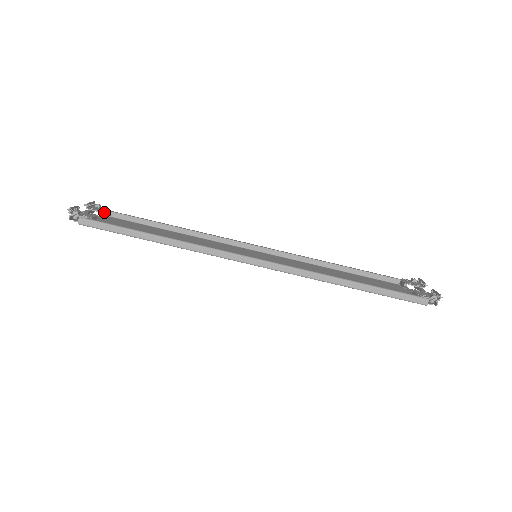
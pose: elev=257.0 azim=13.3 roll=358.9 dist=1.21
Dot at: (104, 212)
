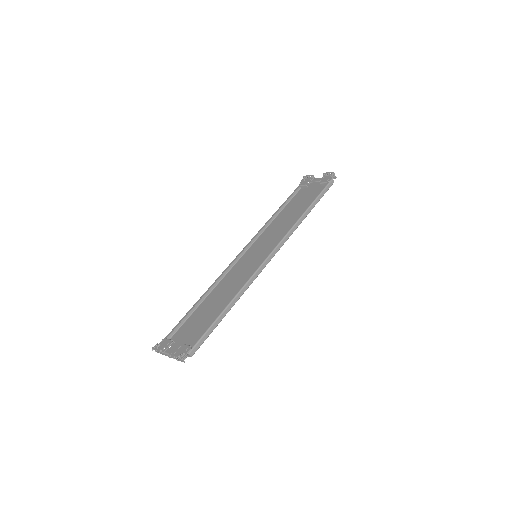
Dot at: (172, 341)
